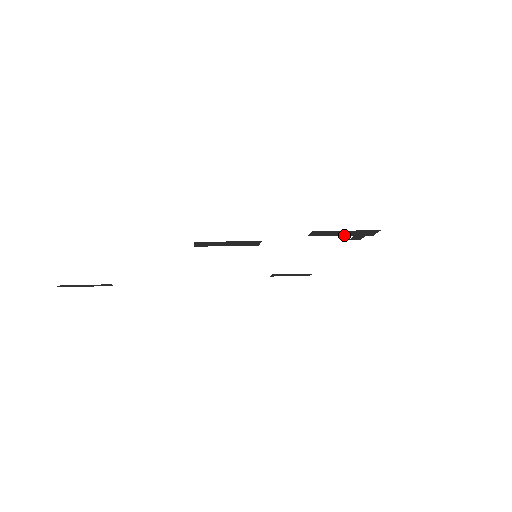
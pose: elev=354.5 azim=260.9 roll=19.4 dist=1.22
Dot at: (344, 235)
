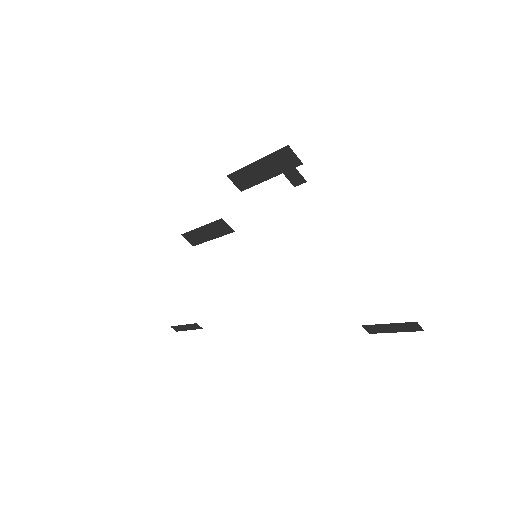
Dot at: (272, 176)
